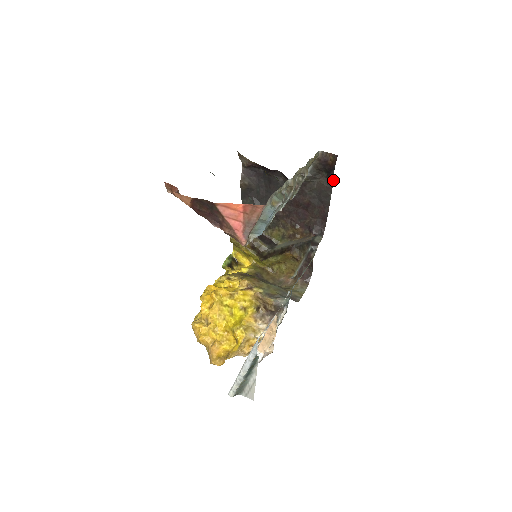
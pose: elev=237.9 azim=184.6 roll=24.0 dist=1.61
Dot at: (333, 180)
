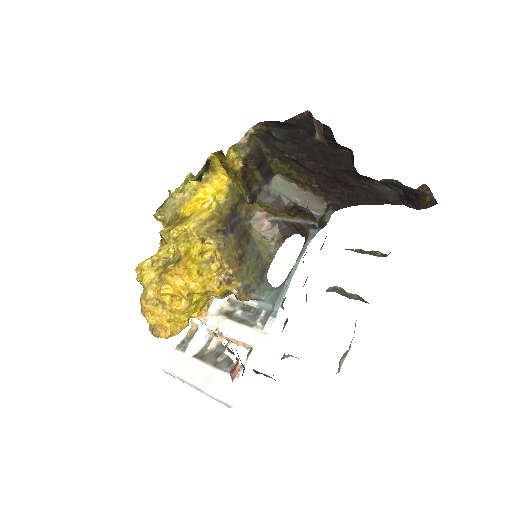
Dot at: (403, 204)
